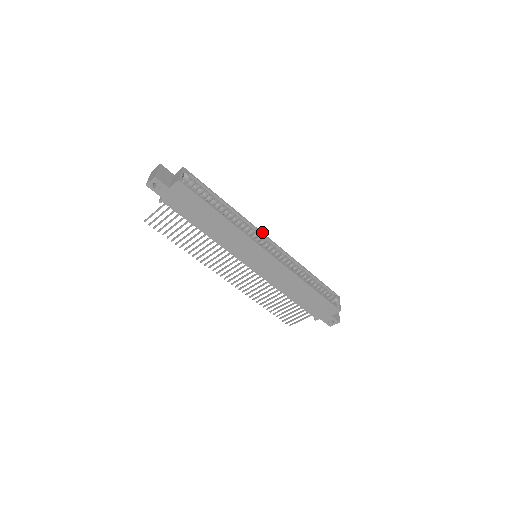
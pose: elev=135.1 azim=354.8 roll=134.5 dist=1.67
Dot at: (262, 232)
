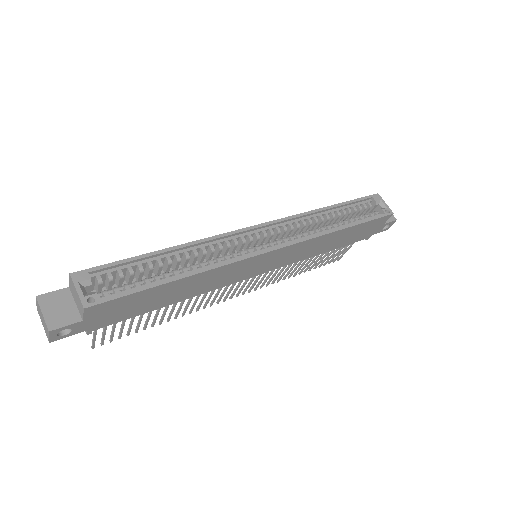
Dot at: (241, 229)
